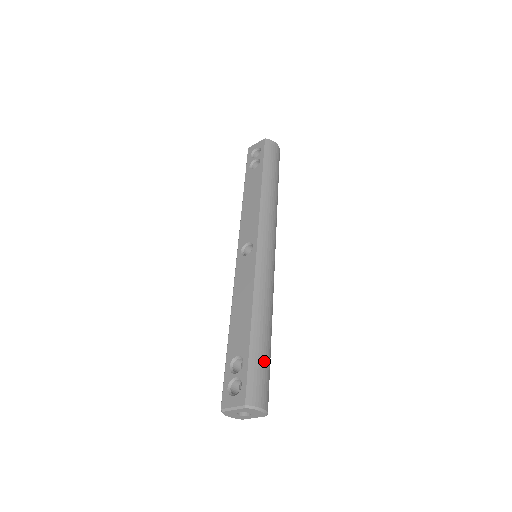
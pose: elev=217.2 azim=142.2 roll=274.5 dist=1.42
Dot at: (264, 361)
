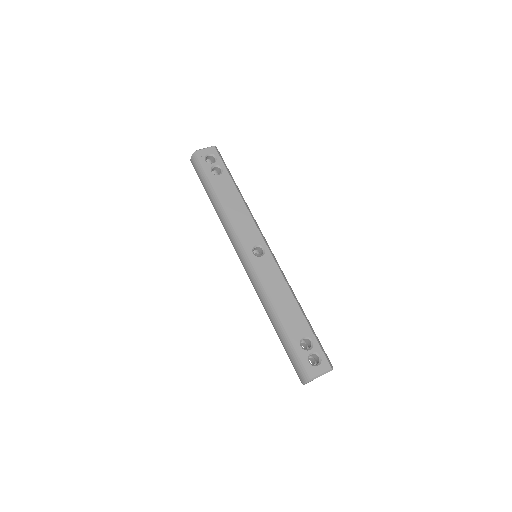
Dot at: occluded
